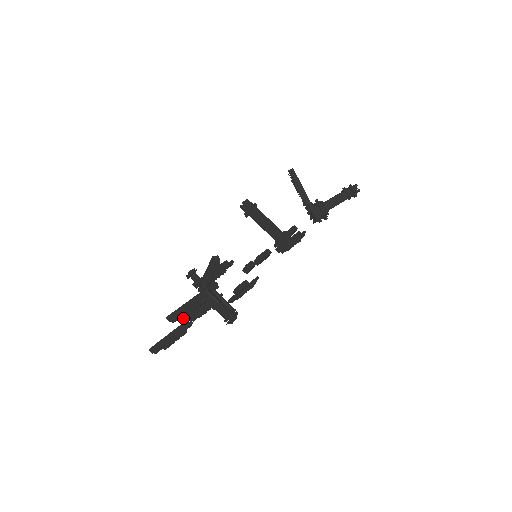
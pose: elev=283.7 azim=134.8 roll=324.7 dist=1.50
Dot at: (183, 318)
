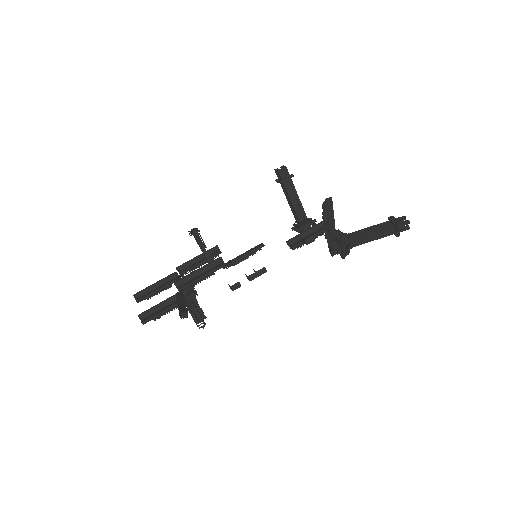
Dot at: (153, 319)
